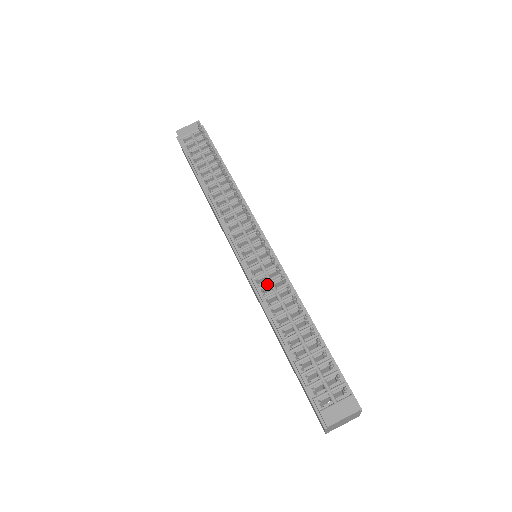
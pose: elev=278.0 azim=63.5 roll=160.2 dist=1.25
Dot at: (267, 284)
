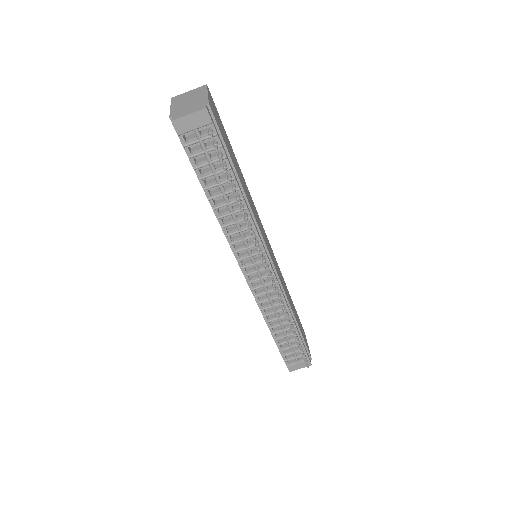
Dot at: (267, 301)
